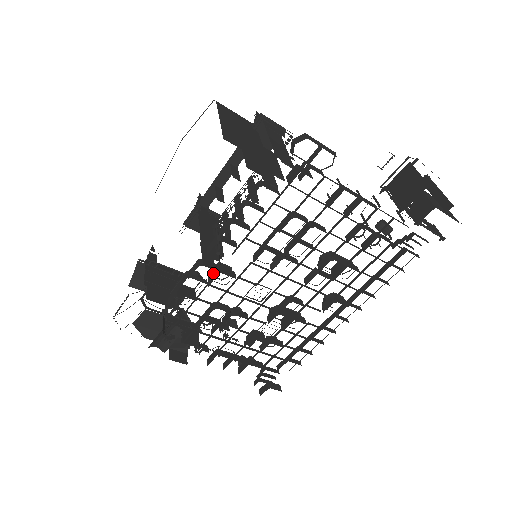
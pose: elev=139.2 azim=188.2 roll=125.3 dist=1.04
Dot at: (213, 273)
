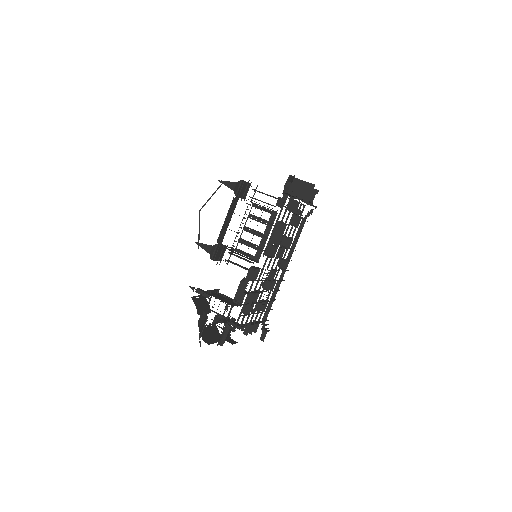
Dot at: occluded
